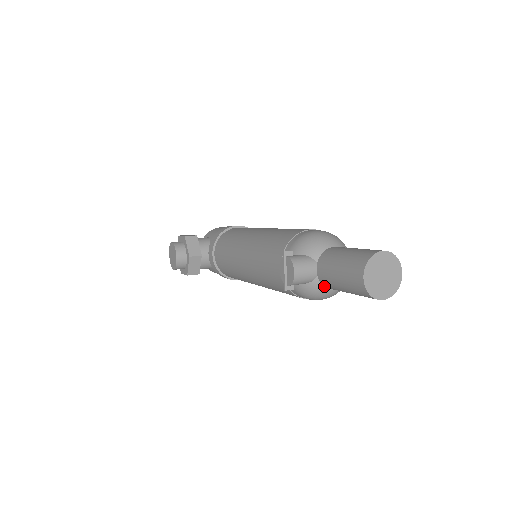
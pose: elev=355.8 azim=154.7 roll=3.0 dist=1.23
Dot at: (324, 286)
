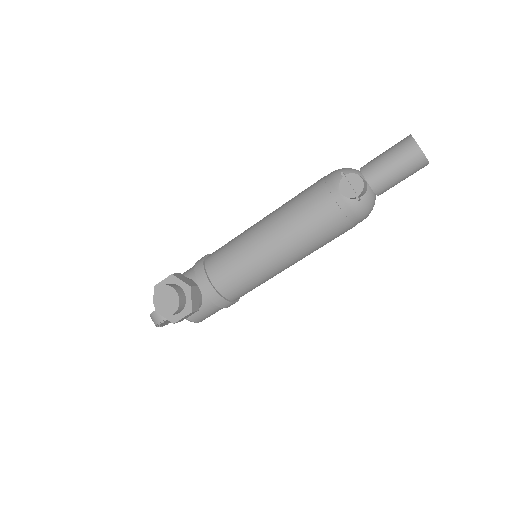
Dot at: (372, 195)
